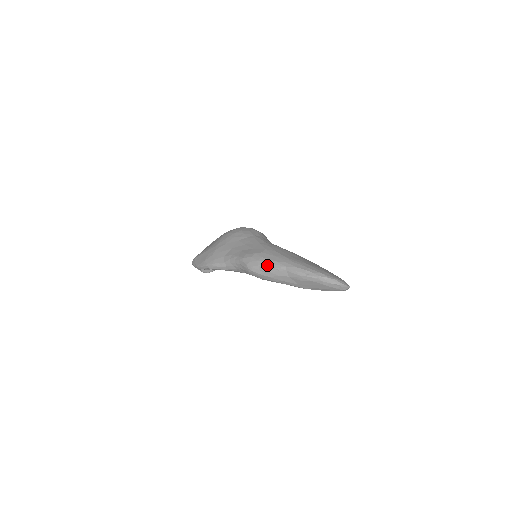
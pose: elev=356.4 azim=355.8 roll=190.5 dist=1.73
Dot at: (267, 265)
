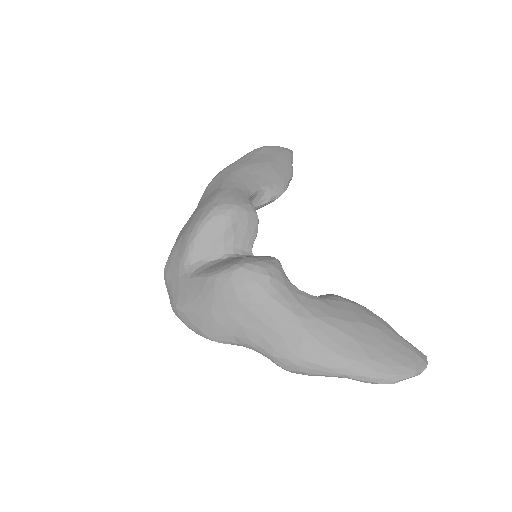
Dot at: (315, 372)
